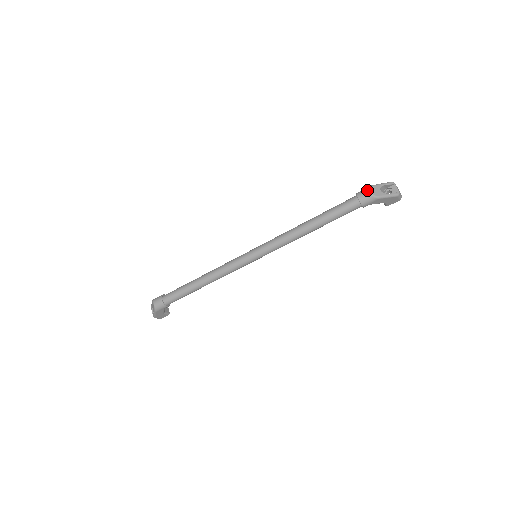
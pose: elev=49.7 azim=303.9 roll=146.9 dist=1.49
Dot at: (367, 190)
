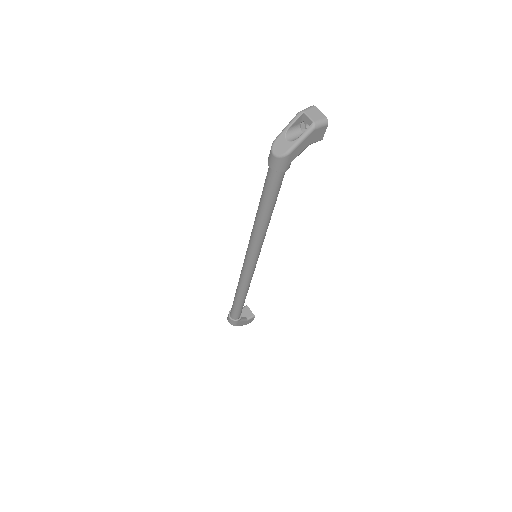
Dot at: (270, 153)
